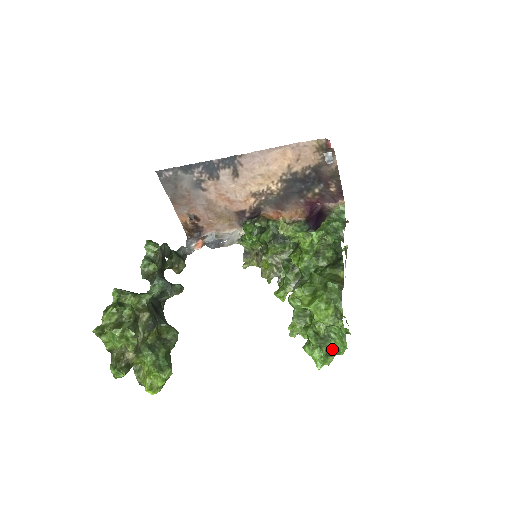
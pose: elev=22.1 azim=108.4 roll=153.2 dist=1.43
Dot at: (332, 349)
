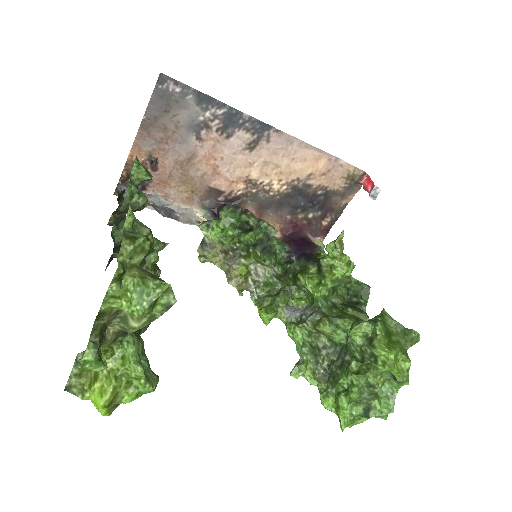
Dot at: (372, 409)
